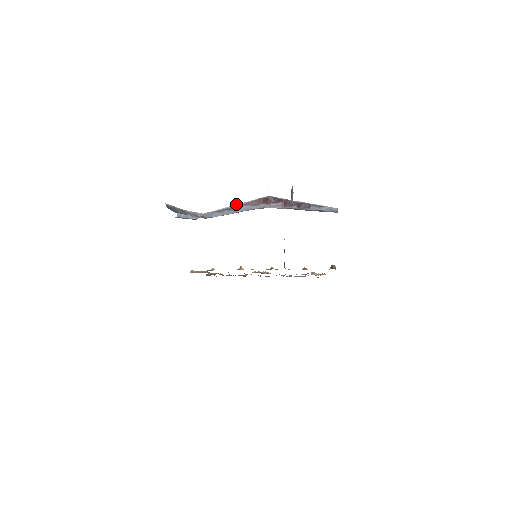
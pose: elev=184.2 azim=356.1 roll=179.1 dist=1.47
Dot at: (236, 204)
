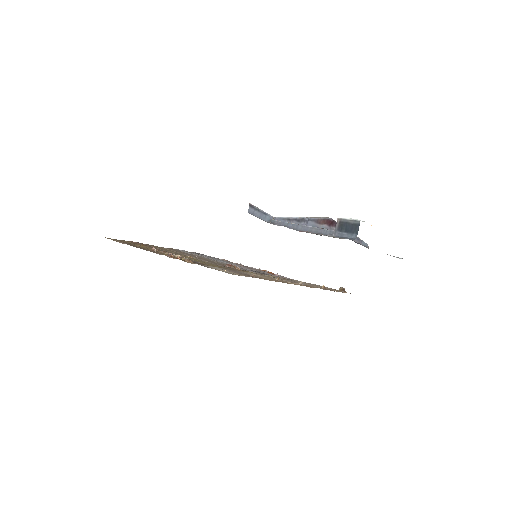
Dot at: (305, 217)
